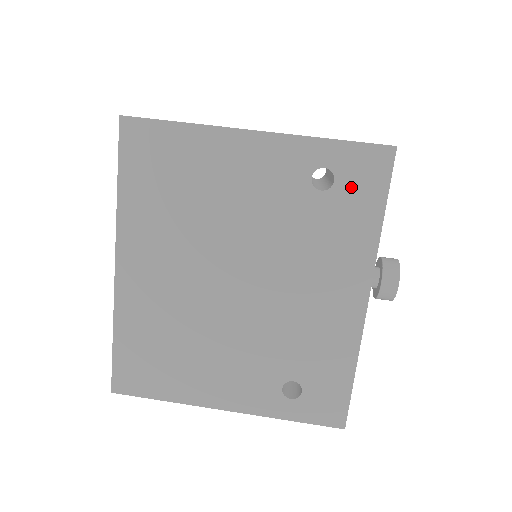
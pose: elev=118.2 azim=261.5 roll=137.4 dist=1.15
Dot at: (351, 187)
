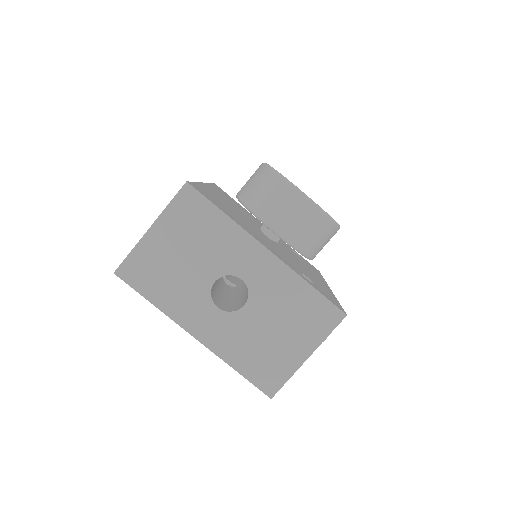
Dot at: occluded
